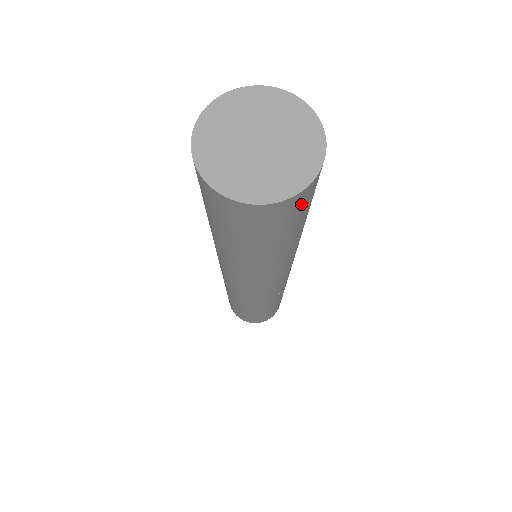
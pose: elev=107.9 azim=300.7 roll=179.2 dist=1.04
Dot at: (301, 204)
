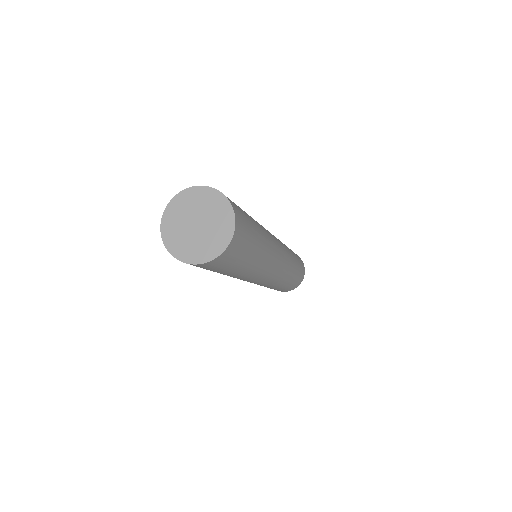
Dot at: (202, 267)
